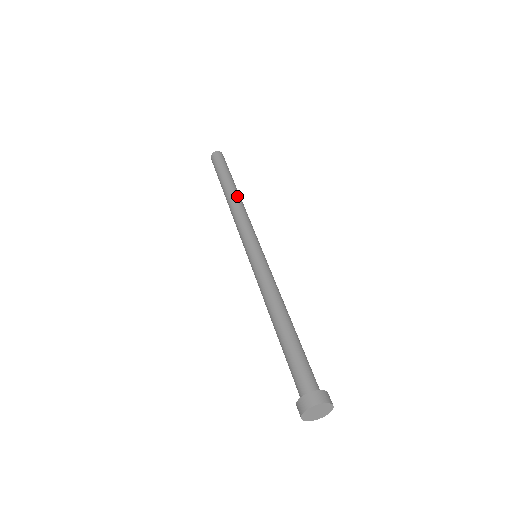
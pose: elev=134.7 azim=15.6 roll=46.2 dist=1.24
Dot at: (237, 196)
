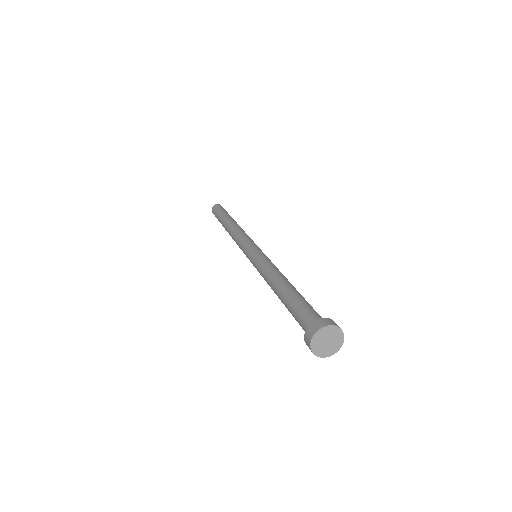
Dot at: occluded
